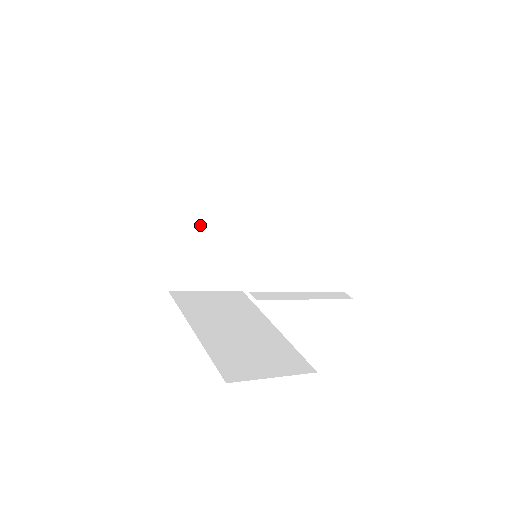
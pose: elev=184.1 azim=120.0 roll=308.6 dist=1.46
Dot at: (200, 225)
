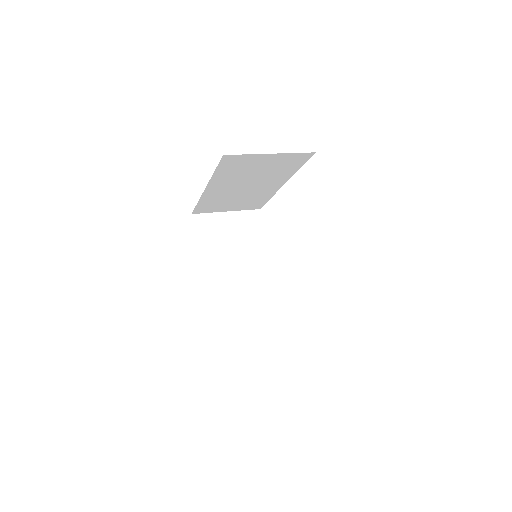
Dot at: (217, 274)
